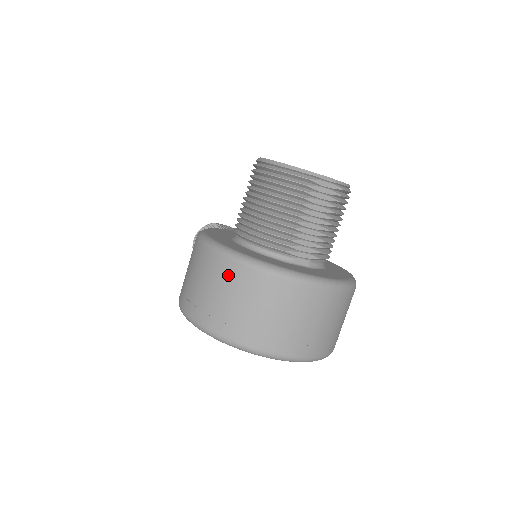
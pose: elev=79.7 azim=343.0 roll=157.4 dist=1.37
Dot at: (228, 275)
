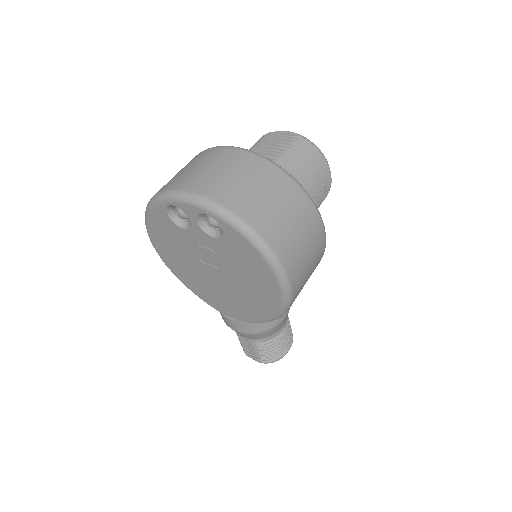
Dot at: occluded
